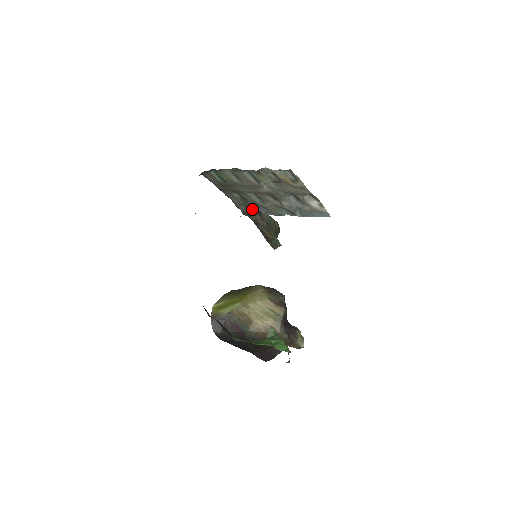
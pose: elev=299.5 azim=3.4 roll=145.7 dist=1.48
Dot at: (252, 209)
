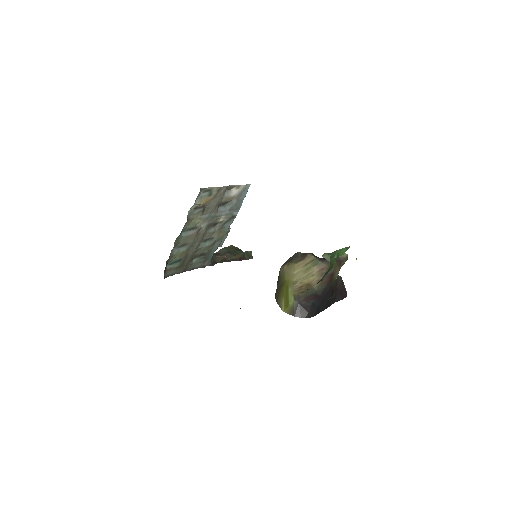
Dot at: (212, 255)
